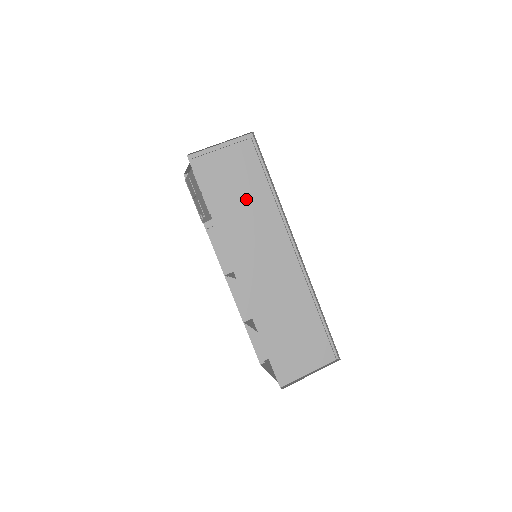
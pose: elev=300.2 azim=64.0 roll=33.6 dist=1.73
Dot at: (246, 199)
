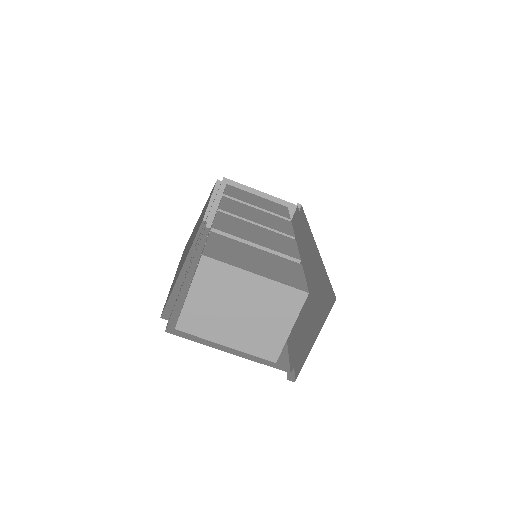
Dot at: occluded
